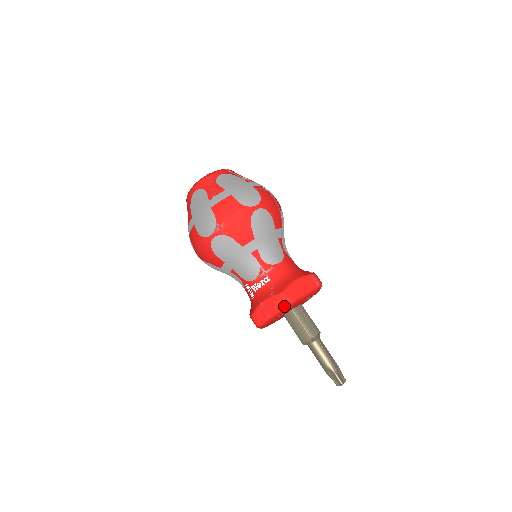
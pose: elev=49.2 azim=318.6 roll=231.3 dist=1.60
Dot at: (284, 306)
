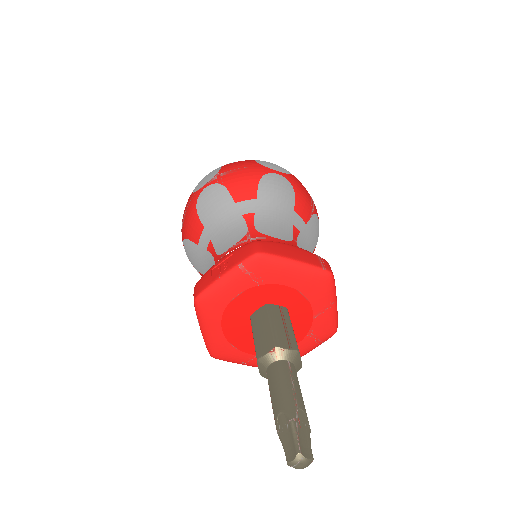
Dot at: (247, 256)
